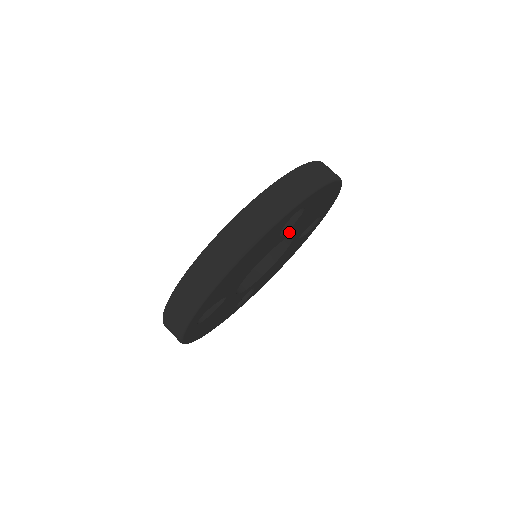
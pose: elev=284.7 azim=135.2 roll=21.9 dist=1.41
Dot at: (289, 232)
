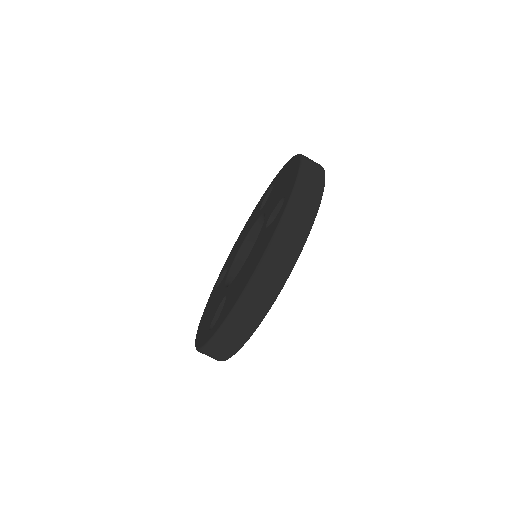
Dot at: occluded
